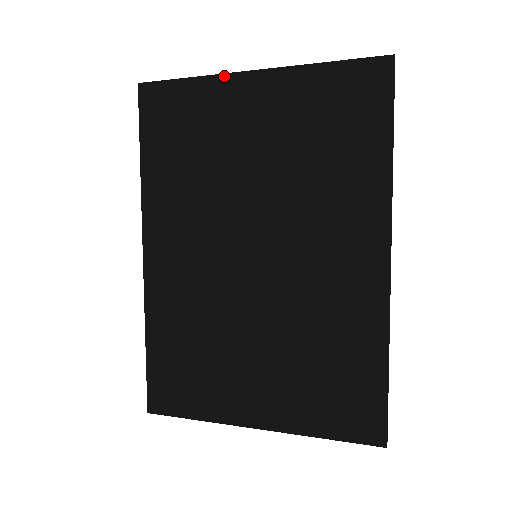
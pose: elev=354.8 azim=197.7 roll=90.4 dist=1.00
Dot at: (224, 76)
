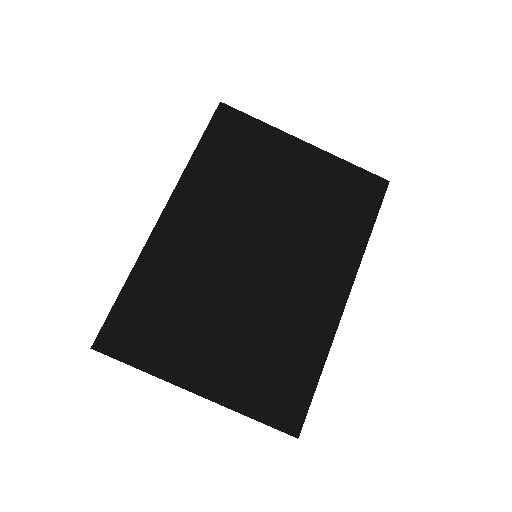
Dot at: (284, 133)
